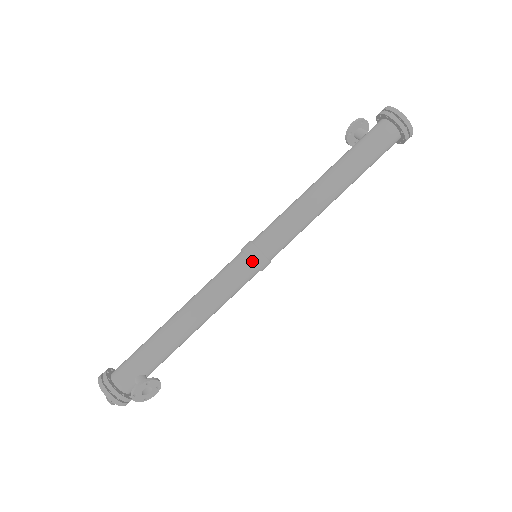
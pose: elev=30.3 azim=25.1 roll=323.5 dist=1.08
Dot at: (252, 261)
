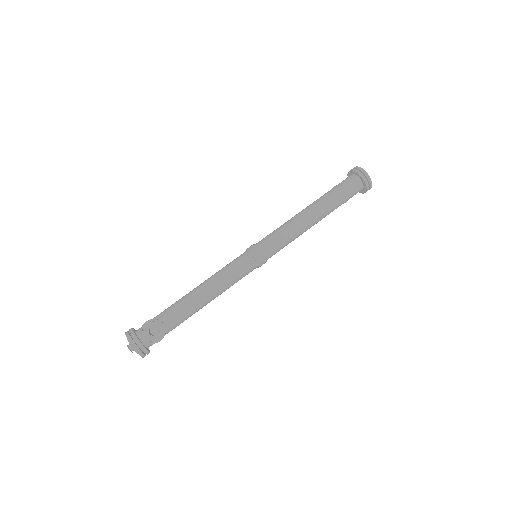
Dot at: (249, 251)
